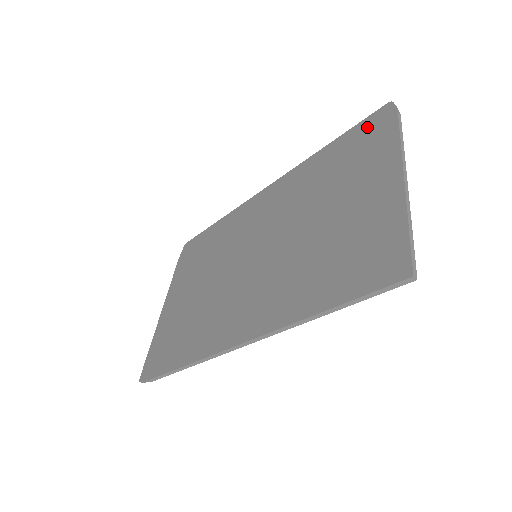
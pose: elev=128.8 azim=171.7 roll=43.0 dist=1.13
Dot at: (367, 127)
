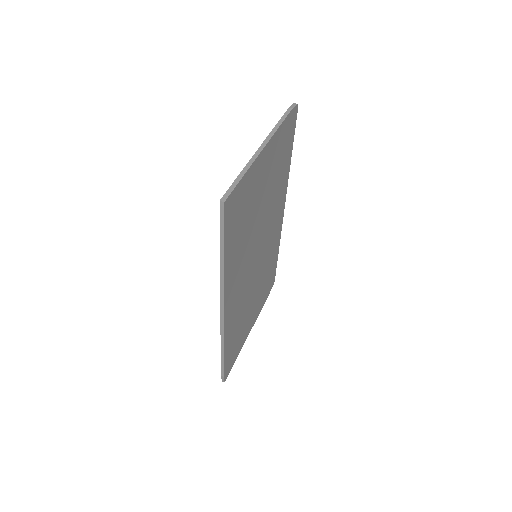
Dot at: occluded
